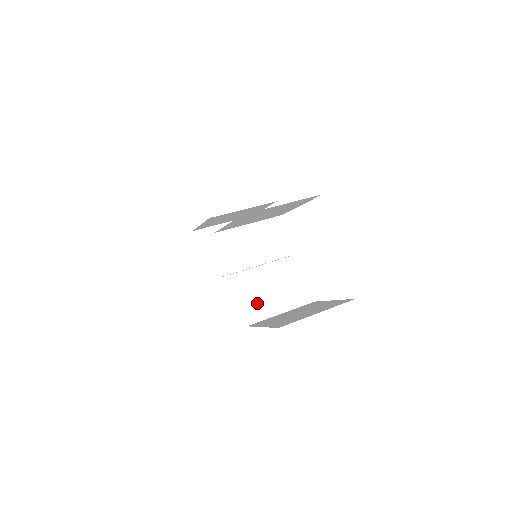
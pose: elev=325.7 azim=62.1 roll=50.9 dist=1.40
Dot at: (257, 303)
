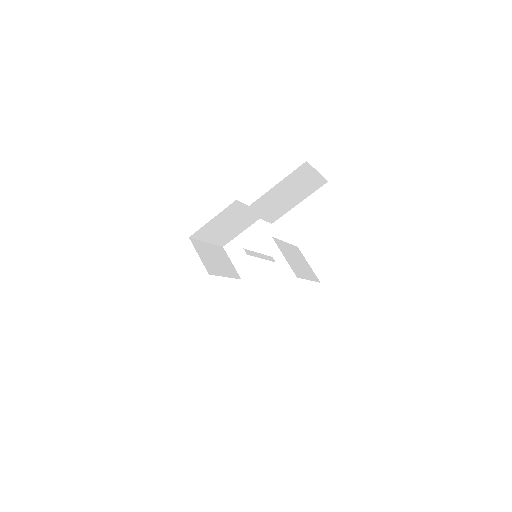
Dot at: (294, 265)
